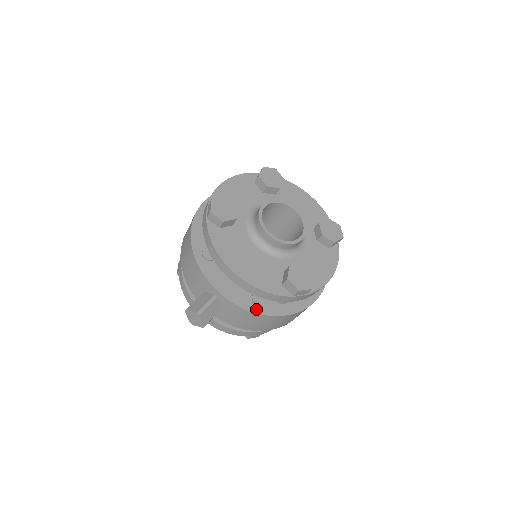
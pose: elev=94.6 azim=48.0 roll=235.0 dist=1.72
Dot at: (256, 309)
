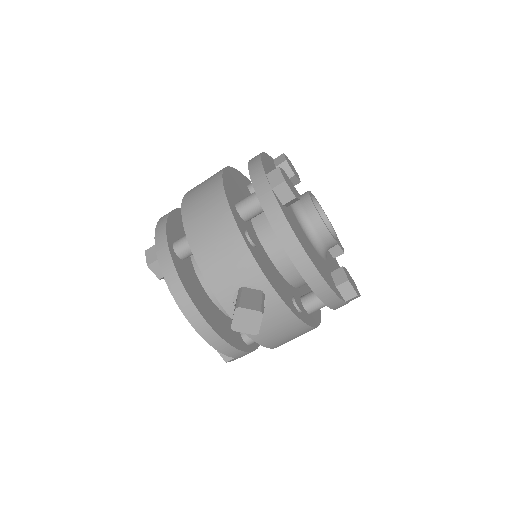
Dot at: (300, 315)
